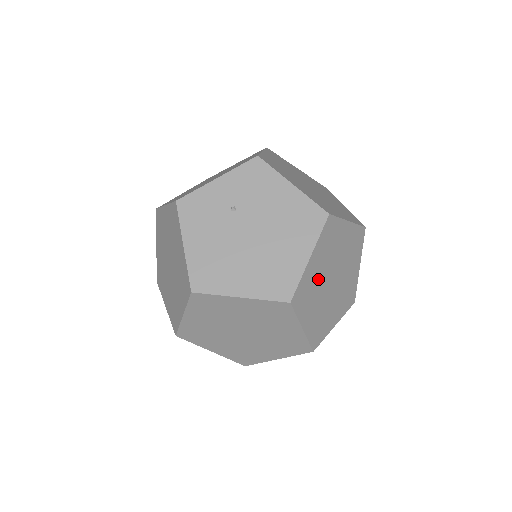
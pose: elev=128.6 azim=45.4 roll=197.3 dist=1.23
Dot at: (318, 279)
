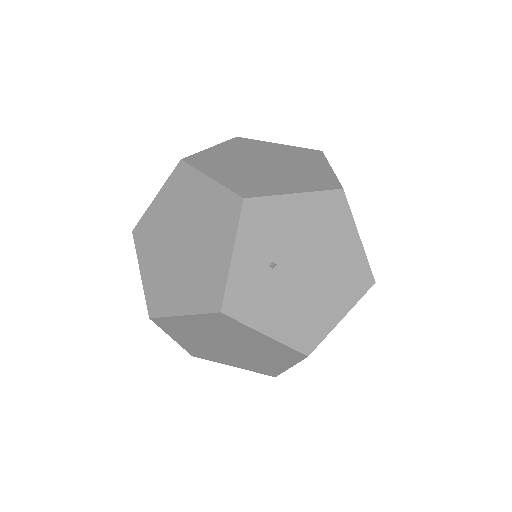
Dot at: occluded
